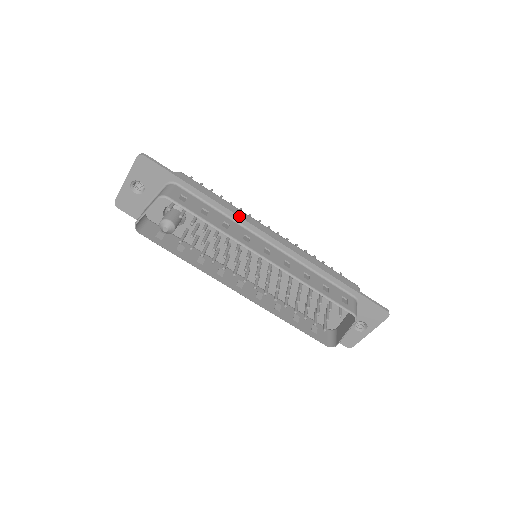
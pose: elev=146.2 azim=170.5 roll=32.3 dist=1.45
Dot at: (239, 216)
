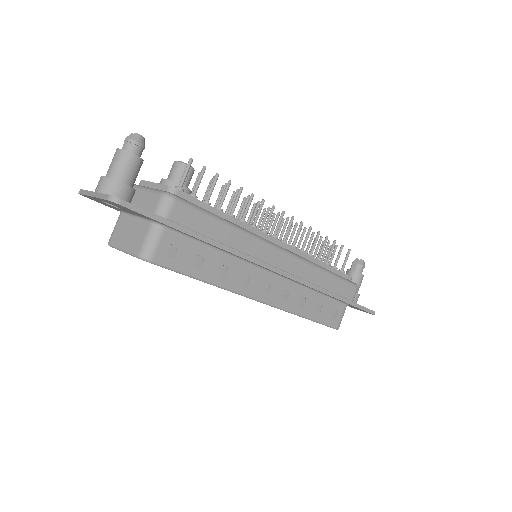
Dot at: (243, 258)
